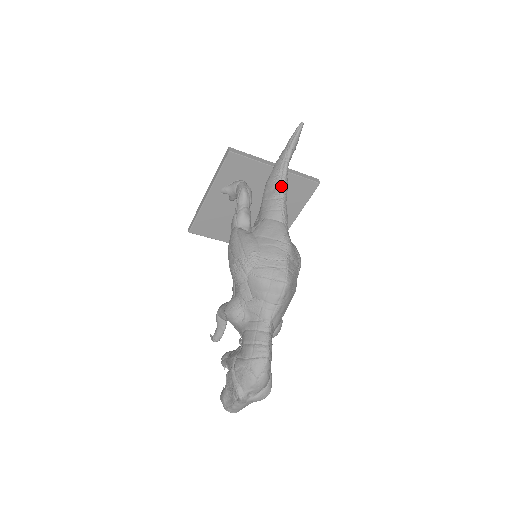
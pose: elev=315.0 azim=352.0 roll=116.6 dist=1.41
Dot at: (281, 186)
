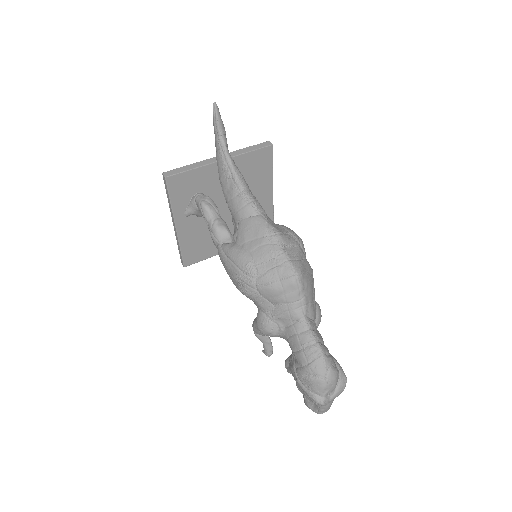
Dot at: (234, 179)
